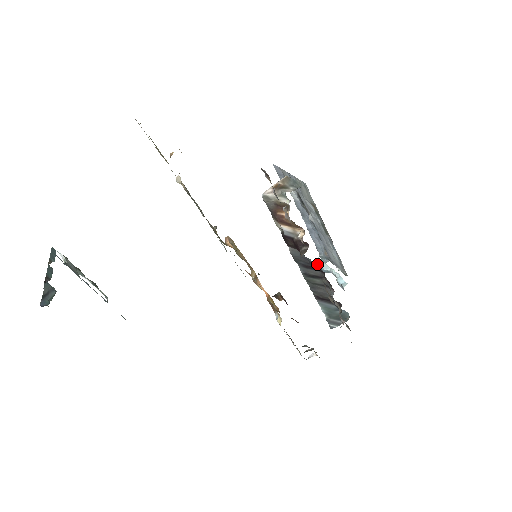
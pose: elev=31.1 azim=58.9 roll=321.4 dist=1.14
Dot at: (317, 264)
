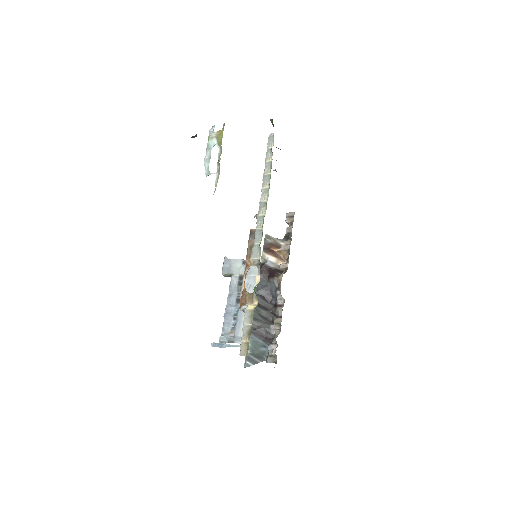
Dot at: (215, 343)
